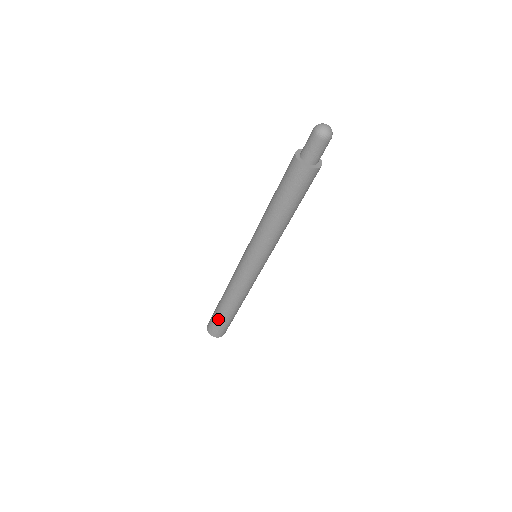
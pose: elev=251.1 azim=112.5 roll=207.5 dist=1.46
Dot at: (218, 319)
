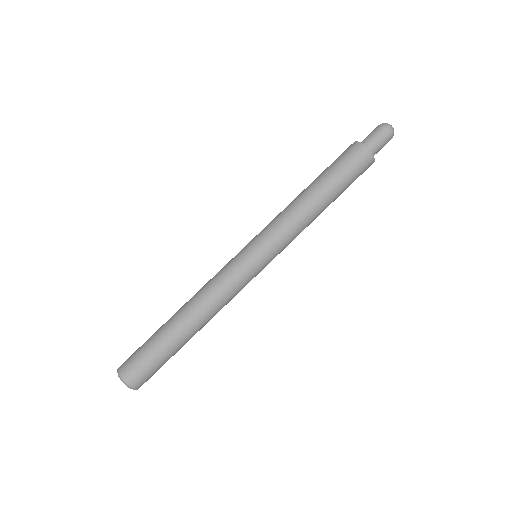
Dot at: (151, 342)
